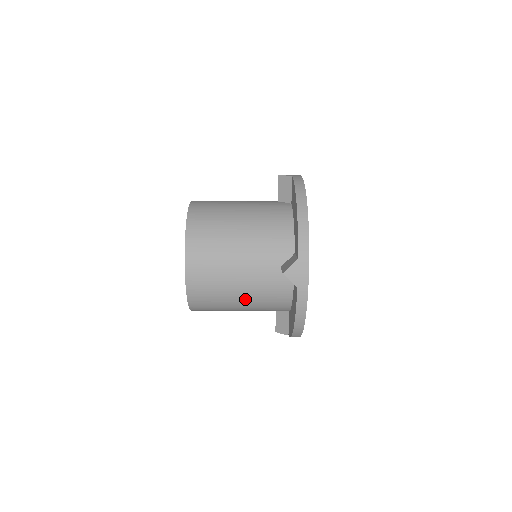
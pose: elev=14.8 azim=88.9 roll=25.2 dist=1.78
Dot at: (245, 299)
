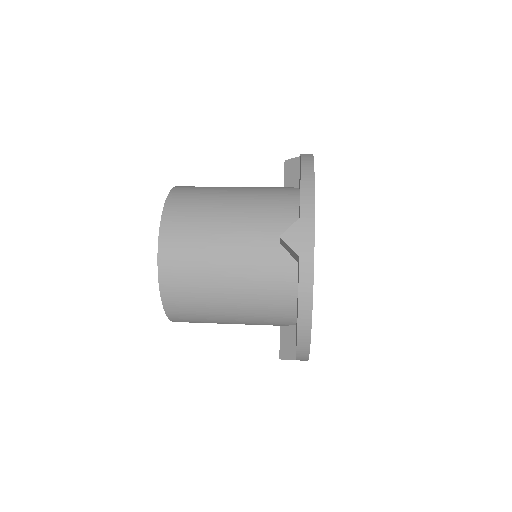
Dot at: (234, 292)
